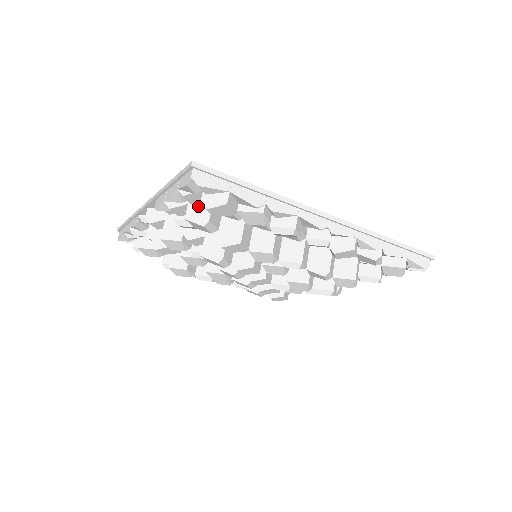
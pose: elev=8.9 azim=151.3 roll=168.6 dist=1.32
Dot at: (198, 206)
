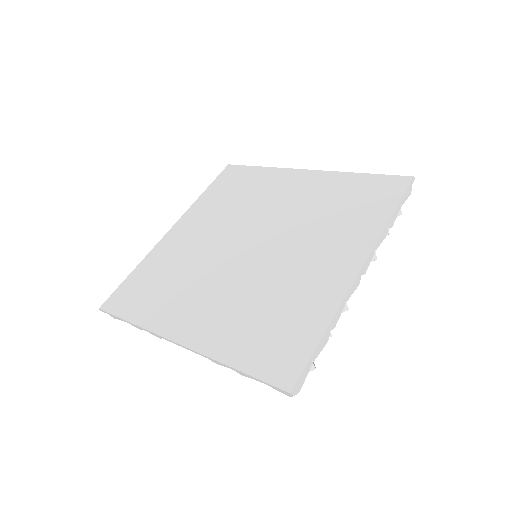
Dot at: occluded
